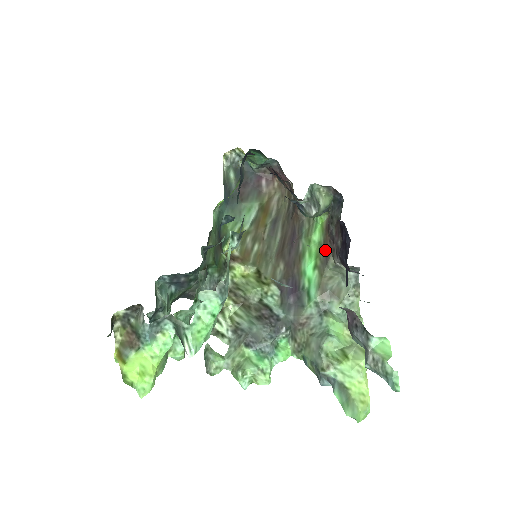
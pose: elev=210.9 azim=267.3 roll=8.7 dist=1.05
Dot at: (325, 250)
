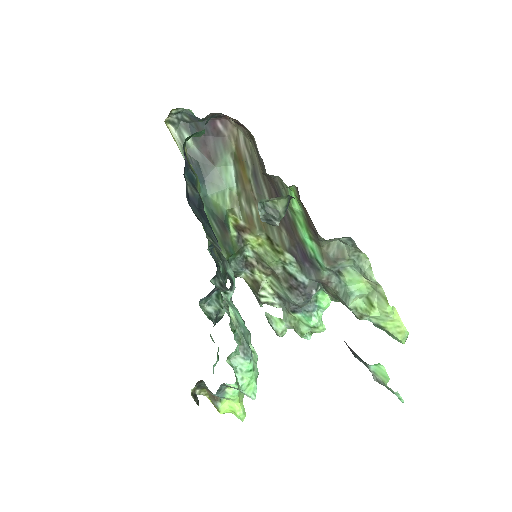
Dot at: (310, 226)
